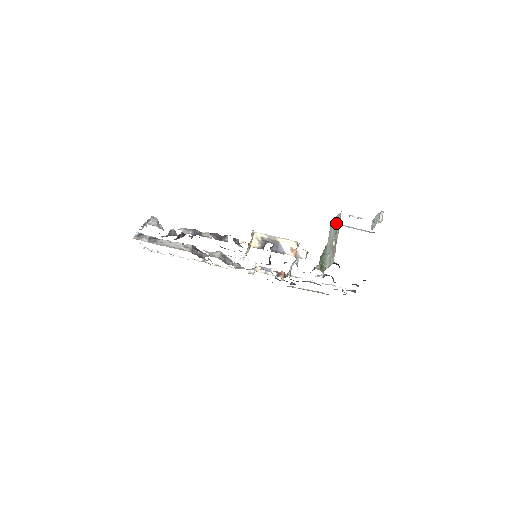
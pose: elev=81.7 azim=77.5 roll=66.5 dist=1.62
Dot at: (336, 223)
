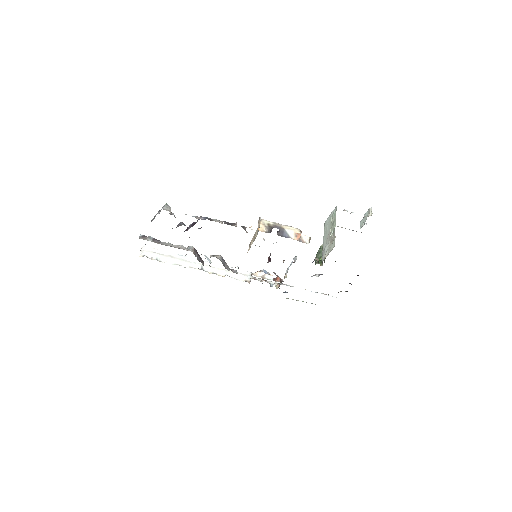
Dot at: (331, 218)
